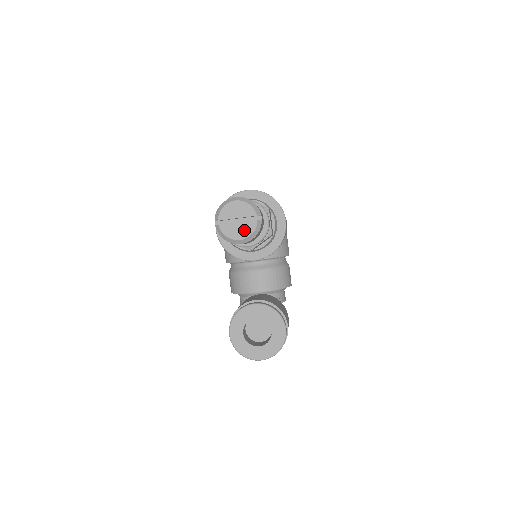
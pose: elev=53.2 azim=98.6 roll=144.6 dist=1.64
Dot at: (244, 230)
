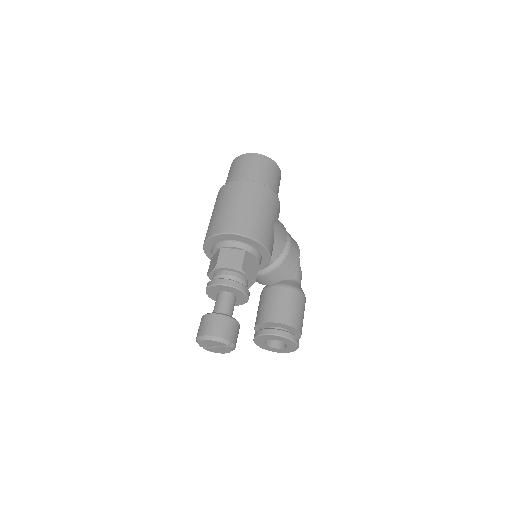
Dot at: (224, 350)
